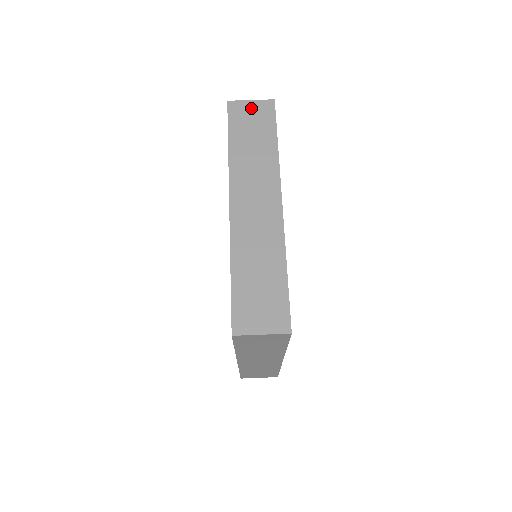
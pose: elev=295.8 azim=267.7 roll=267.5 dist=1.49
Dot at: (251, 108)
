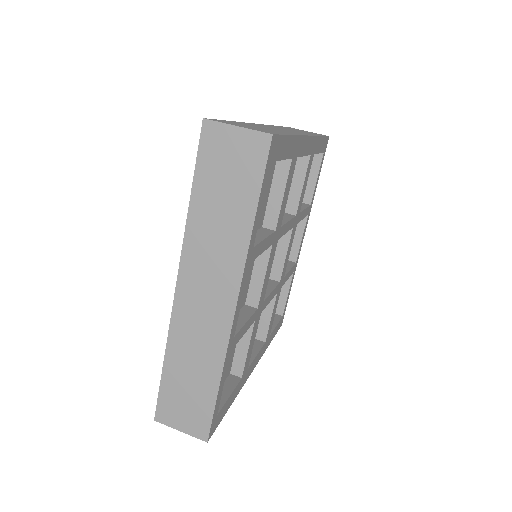
Dot at: (233, 142)
